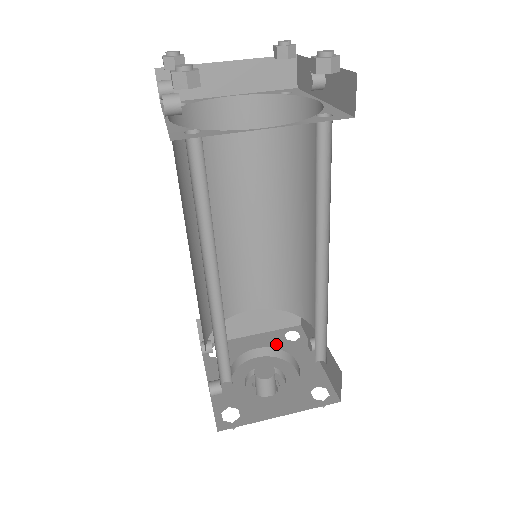
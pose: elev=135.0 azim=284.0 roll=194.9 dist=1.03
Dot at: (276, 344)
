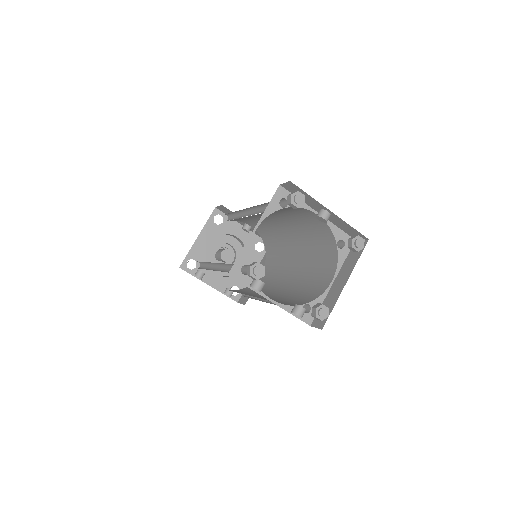
Dot at: (216, 233)
